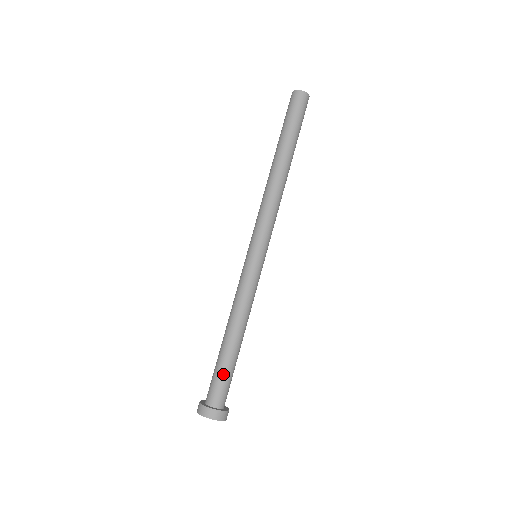
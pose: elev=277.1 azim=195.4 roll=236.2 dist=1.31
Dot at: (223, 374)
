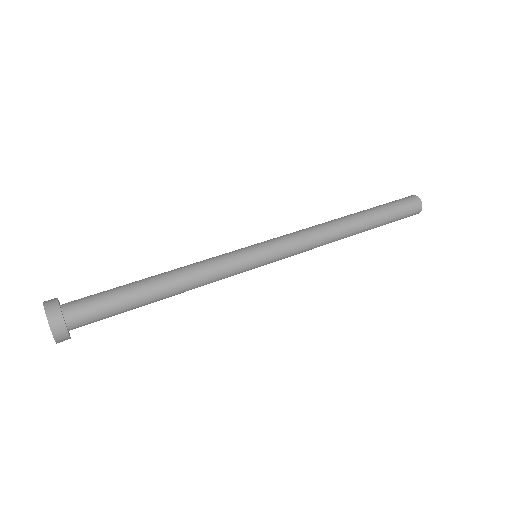
Dot at: (112, 303)
